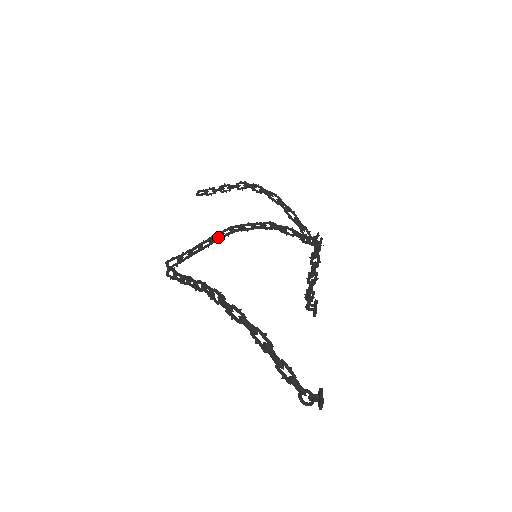
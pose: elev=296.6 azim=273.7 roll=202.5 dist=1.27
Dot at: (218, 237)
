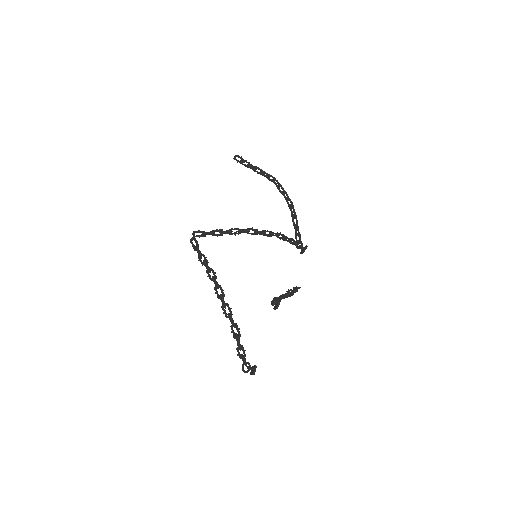
Dot at: (236, 232)
